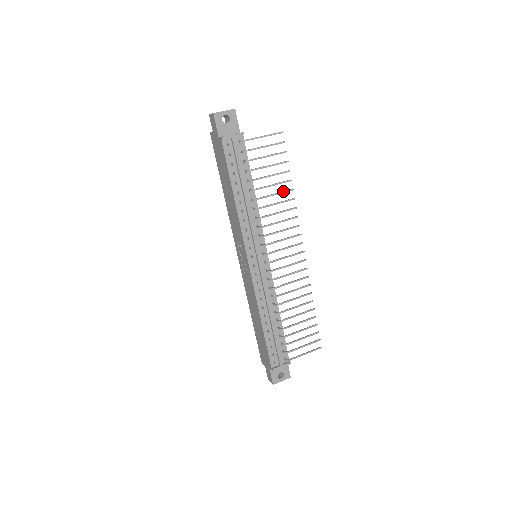
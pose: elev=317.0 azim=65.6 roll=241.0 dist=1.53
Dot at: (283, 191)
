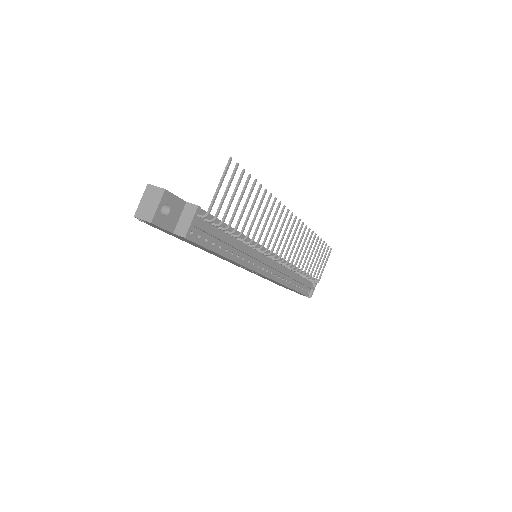
Dot at: (261, 202)
